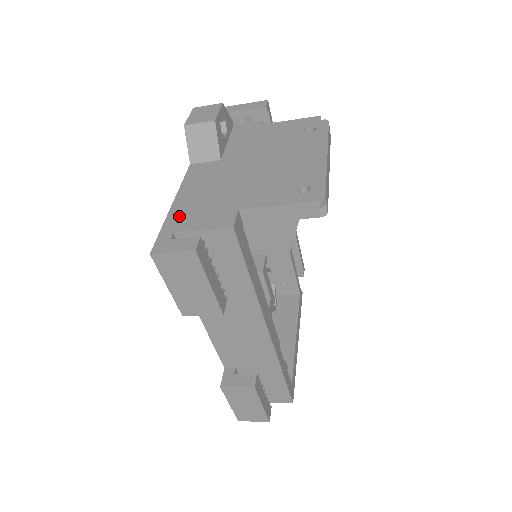
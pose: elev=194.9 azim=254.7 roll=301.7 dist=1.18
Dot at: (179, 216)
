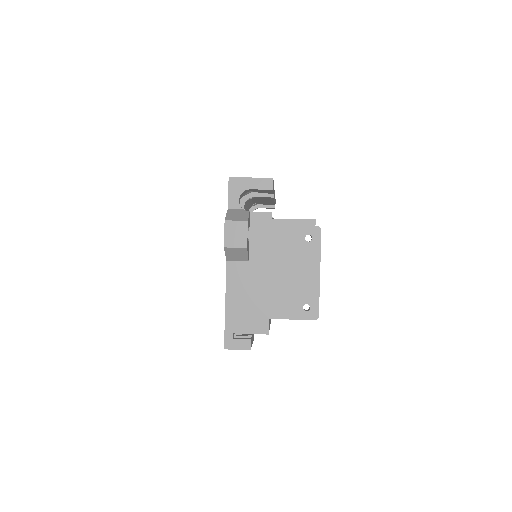
Dot at: (233, 319)
